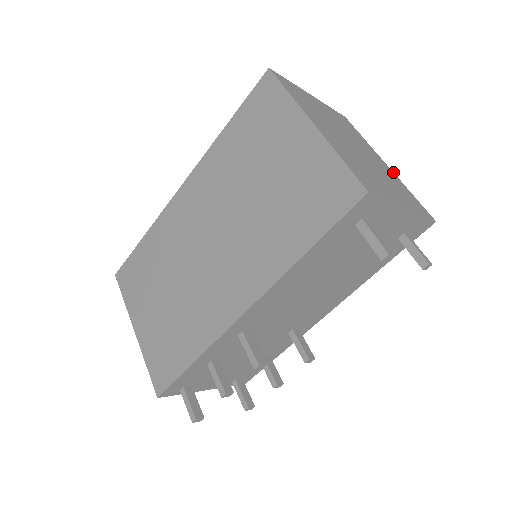
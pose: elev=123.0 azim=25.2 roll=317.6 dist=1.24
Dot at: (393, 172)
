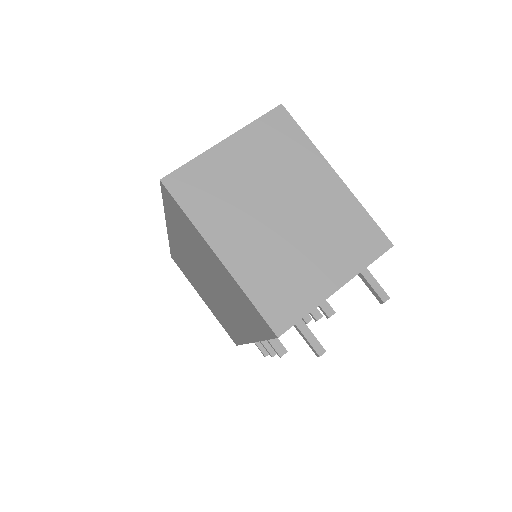
Dot at: (344, 184)
